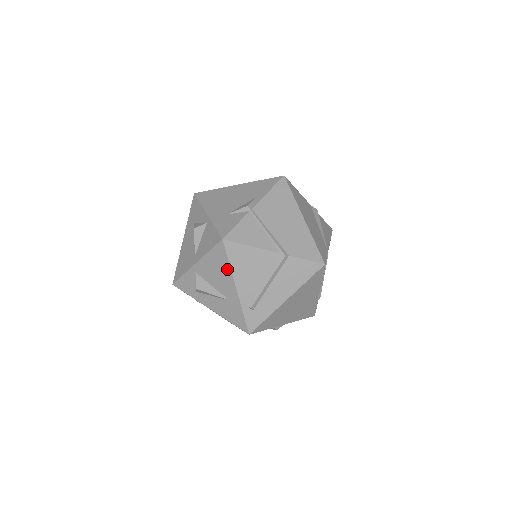
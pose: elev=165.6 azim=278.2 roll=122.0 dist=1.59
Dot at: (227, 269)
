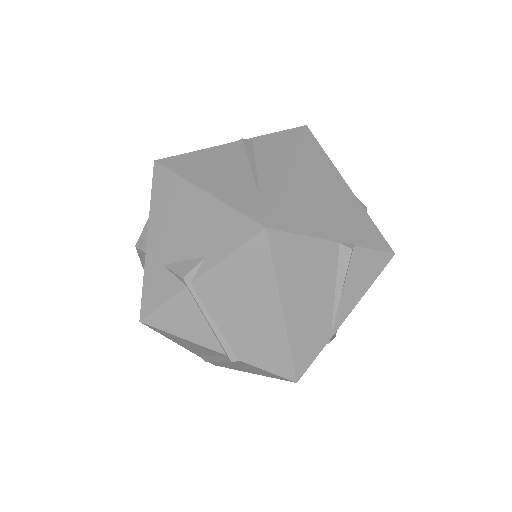
Dot at: occluded
